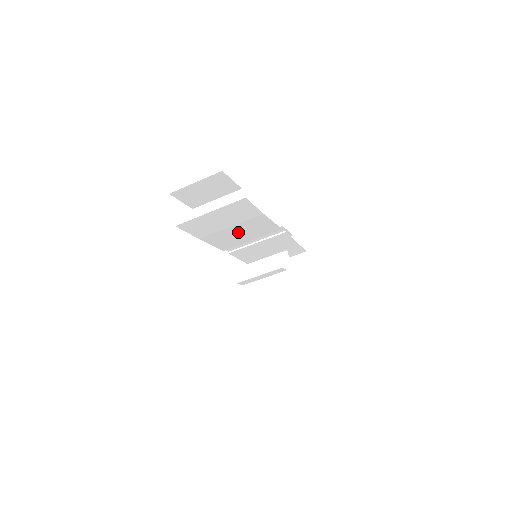
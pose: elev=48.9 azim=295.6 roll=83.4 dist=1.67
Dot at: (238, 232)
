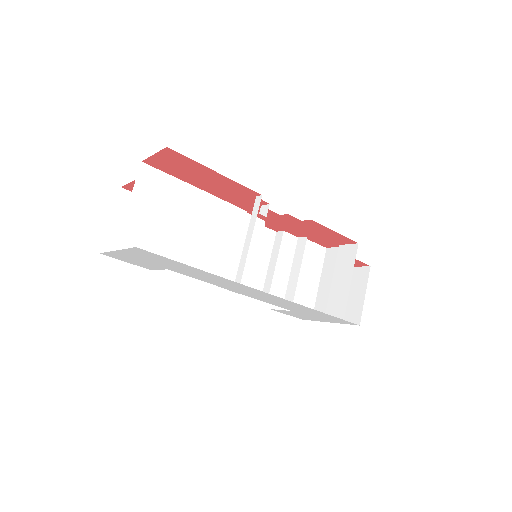
Dot at: (202, 237)
